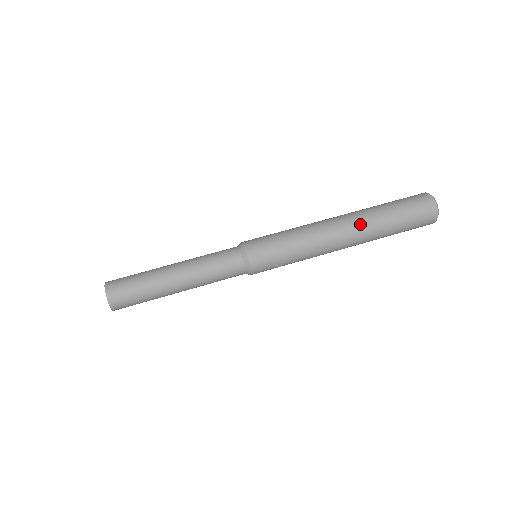
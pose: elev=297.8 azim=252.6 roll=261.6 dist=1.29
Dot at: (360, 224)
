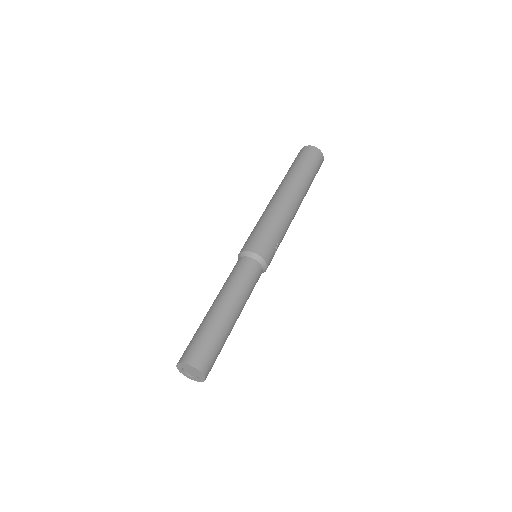
Dot at: (292, 184)
